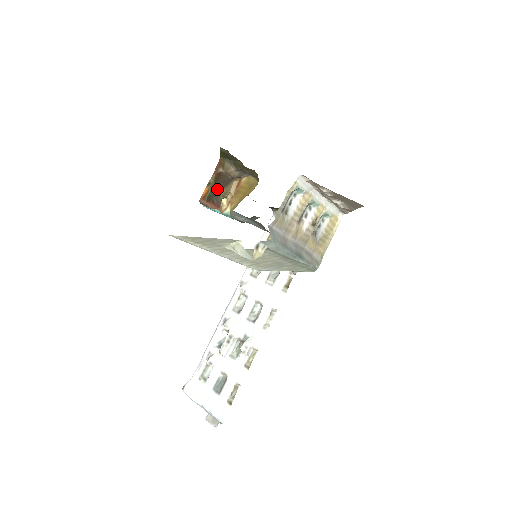
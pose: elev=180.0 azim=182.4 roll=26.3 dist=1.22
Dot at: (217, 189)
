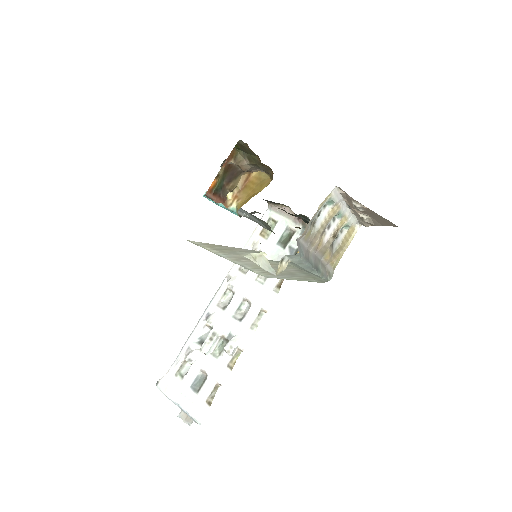
Dot at: (225, 182)
